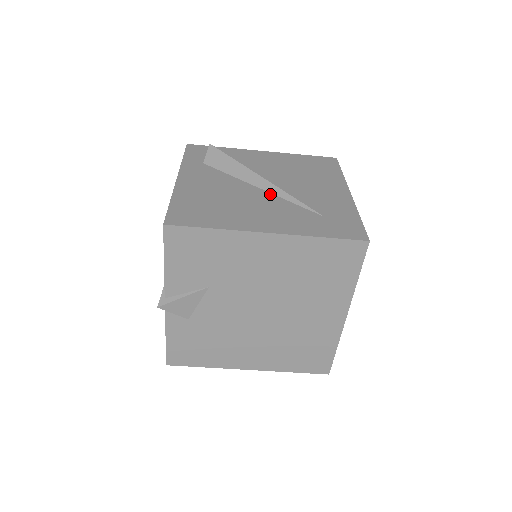
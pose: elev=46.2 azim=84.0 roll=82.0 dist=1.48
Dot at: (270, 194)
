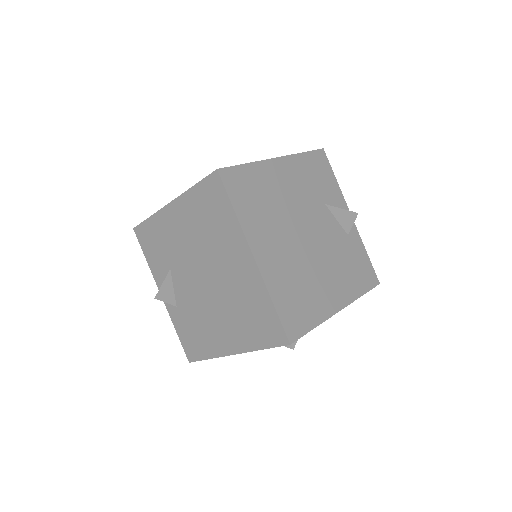
Dot at: occluded
